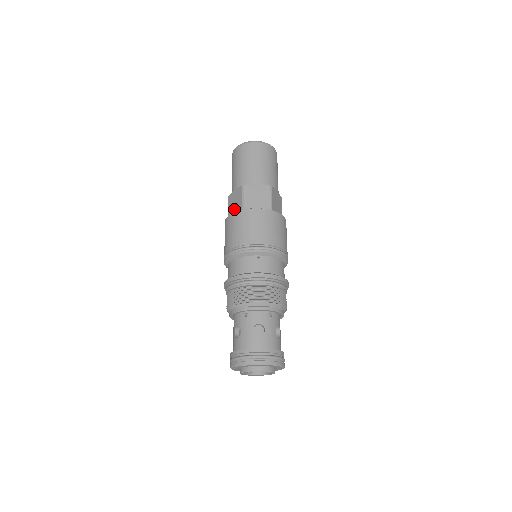
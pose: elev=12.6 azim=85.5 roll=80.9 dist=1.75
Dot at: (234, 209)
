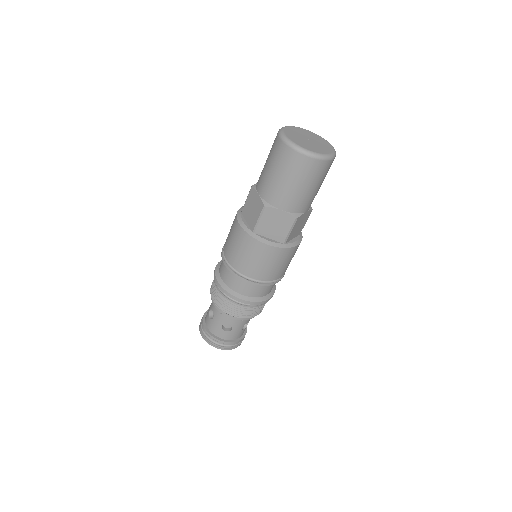
Dot at: (270, 231)
